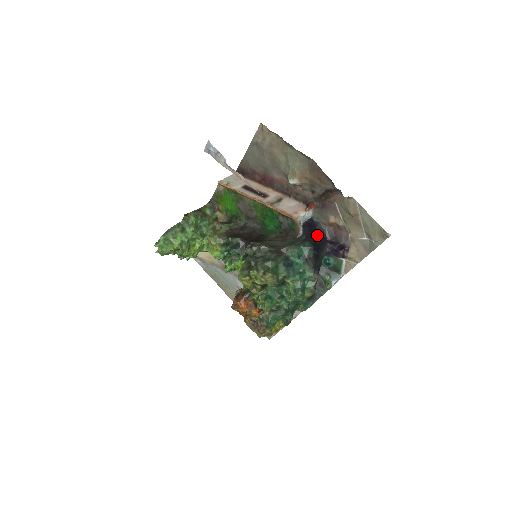
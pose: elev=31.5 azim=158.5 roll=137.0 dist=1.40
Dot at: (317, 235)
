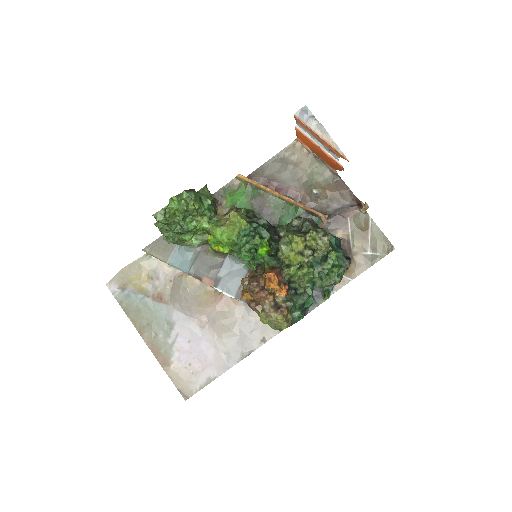
Dot at: occluded
